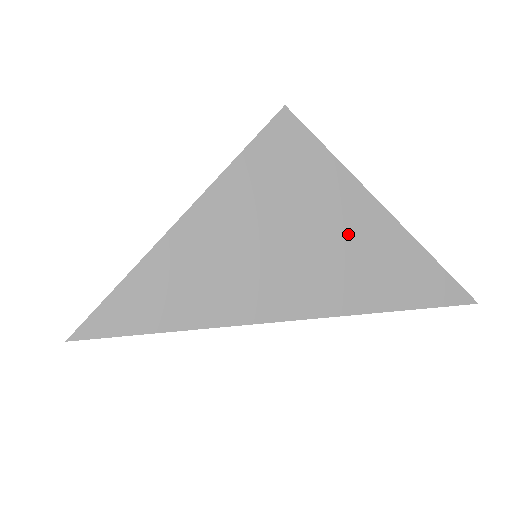
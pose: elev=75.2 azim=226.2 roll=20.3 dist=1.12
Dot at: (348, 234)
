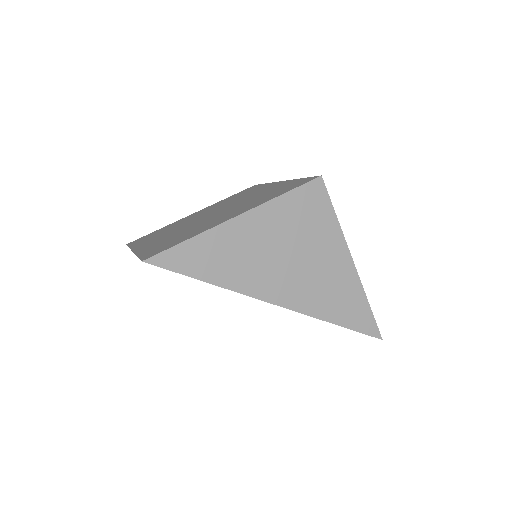
Dot at: (326, 267)
